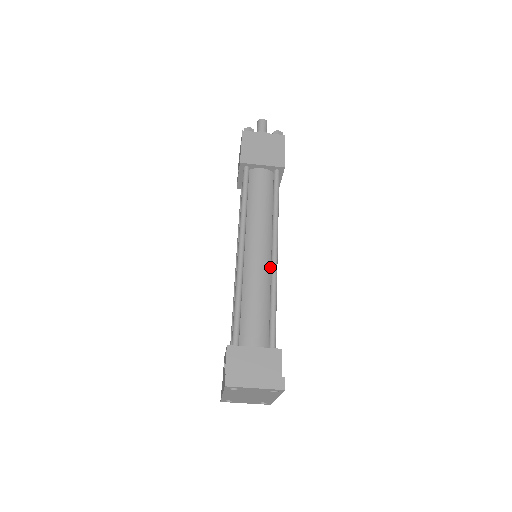
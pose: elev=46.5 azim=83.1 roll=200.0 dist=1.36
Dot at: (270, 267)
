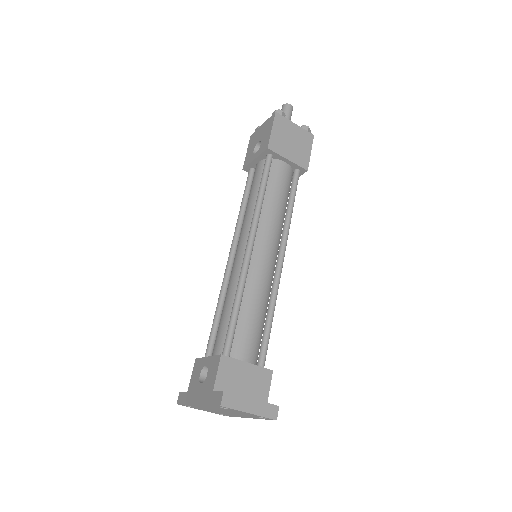
Dot at: (272, 275)
